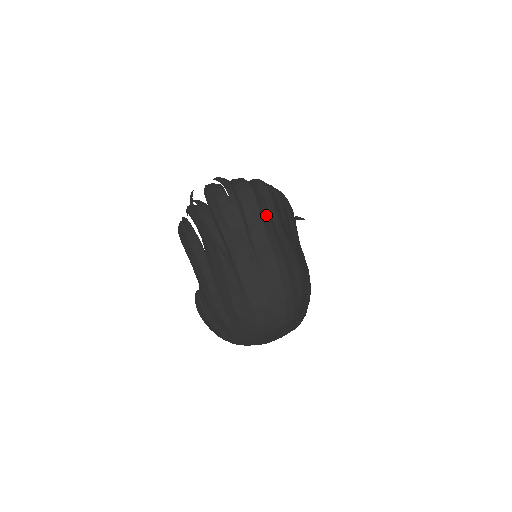
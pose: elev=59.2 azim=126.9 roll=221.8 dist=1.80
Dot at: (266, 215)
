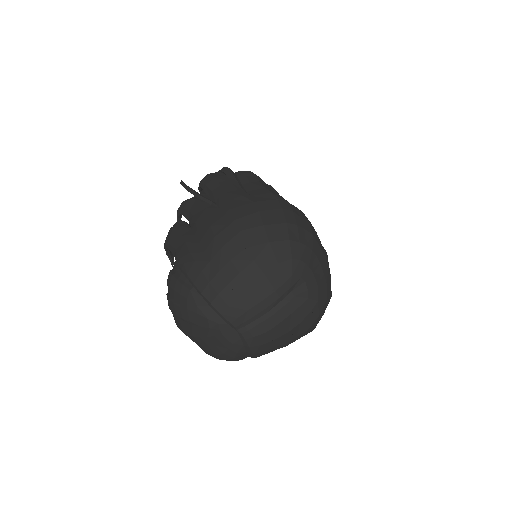
Dot at: (265, 184)
